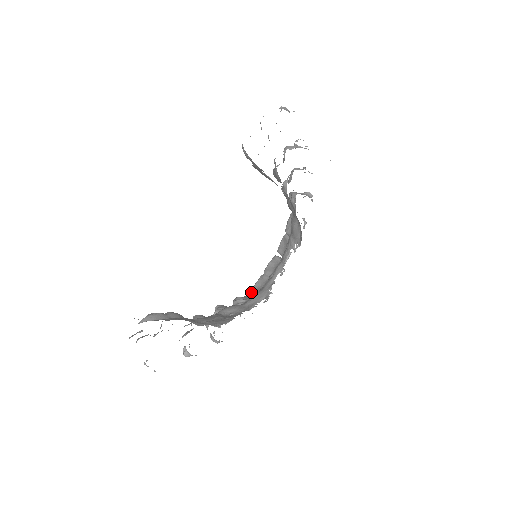
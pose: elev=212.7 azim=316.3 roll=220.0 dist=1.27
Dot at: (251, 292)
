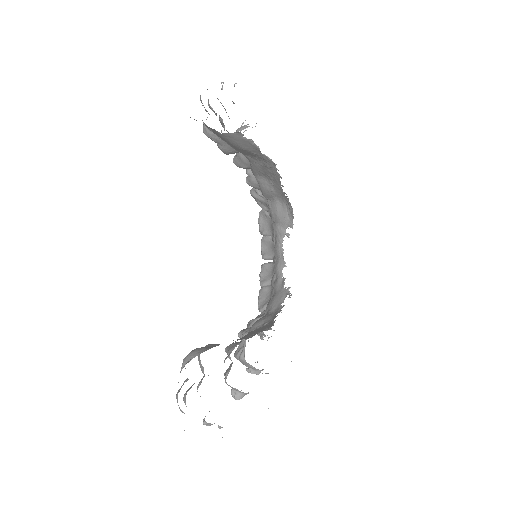
Dot at: (259, 311)
